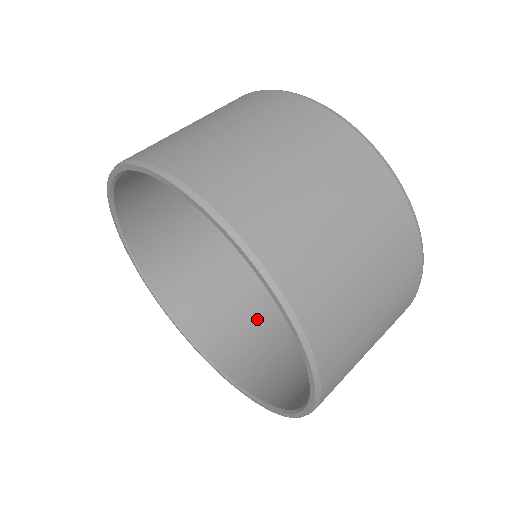
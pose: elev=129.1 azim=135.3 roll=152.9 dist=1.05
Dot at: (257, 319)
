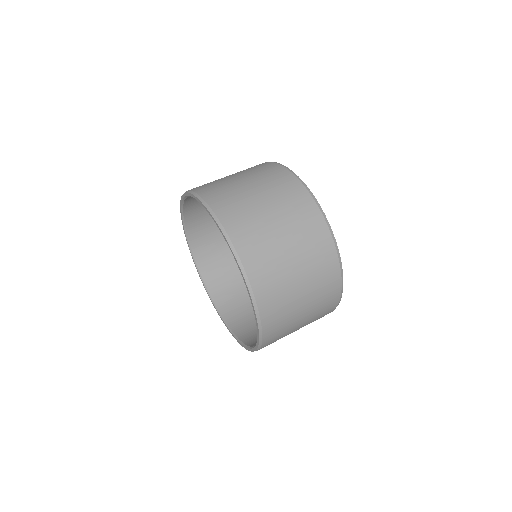
Dot at: occluded
